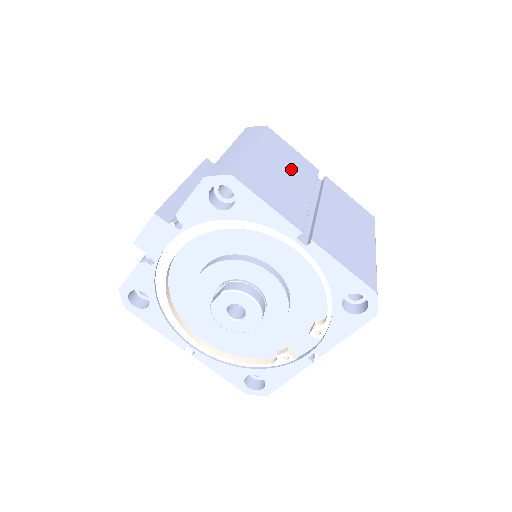
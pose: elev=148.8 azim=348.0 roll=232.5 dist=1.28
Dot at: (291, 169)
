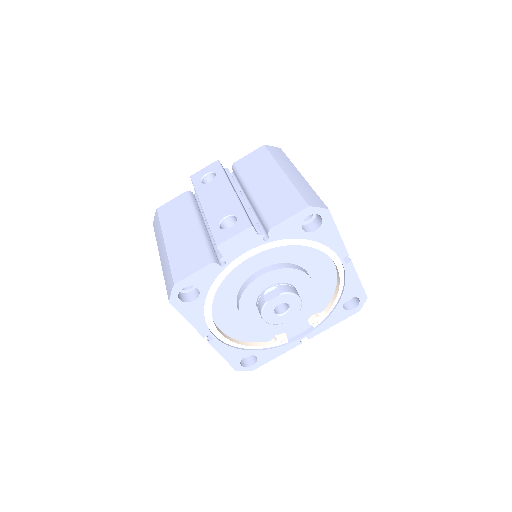
Dot at: occluded
